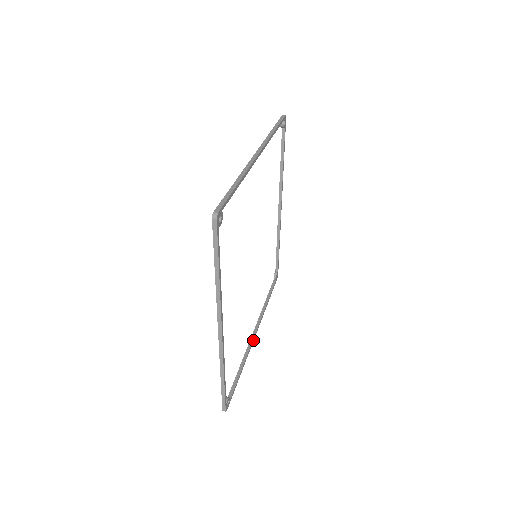
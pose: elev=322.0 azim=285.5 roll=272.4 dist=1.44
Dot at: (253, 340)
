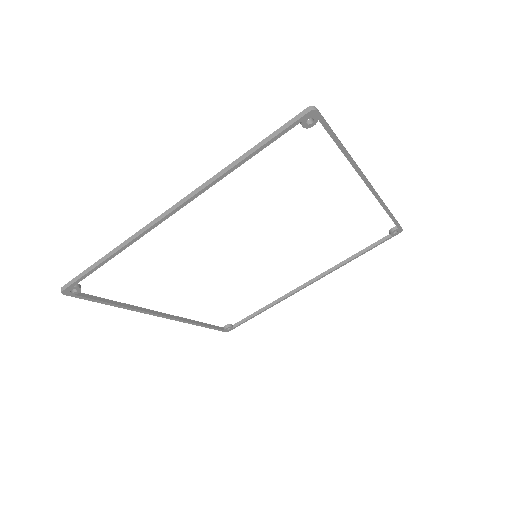
Dot at: (298, 290)
